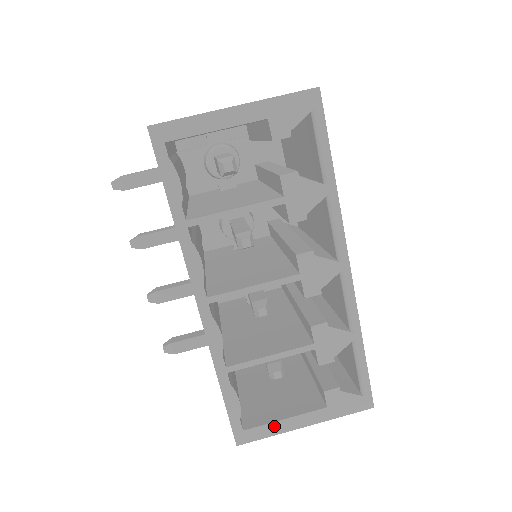
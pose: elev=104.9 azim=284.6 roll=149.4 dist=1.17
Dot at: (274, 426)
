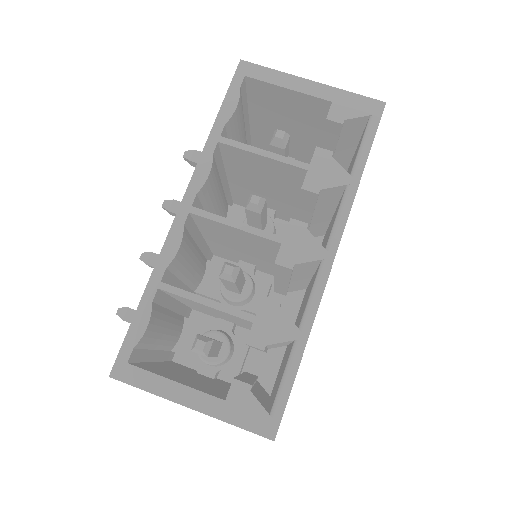
Dot at: (159, 382)
